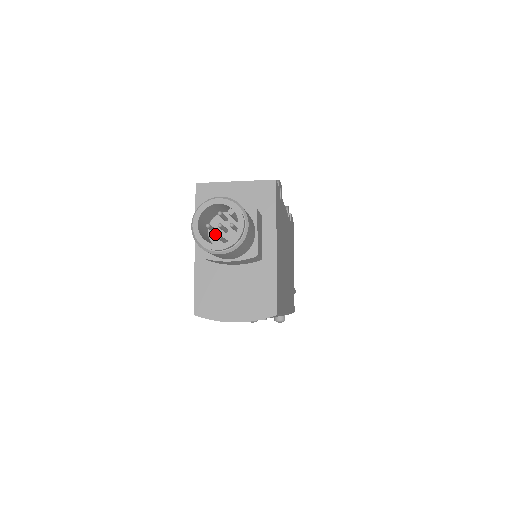
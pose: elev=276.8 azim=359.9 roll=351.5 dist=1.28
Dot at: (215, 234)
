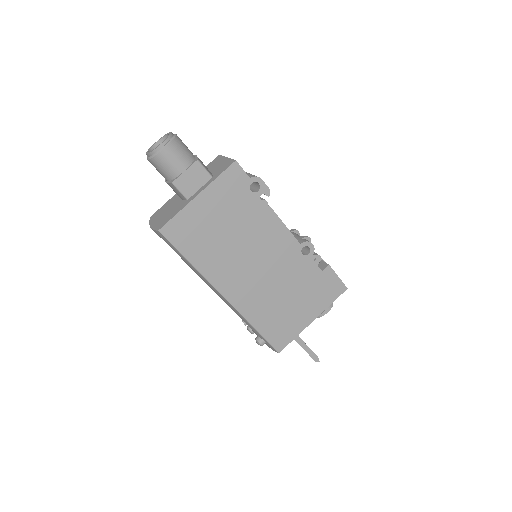
Dot at: occluded
